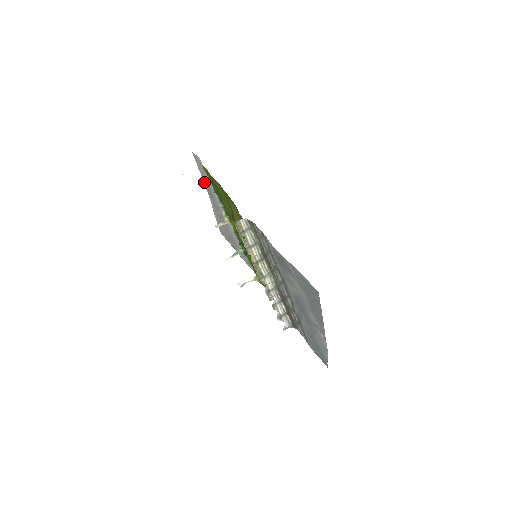
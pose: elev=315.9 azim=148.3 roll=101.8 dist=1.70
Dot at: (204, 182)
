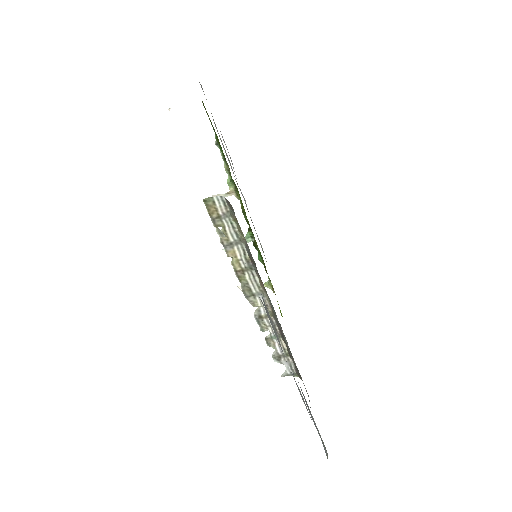
Dot at: occluded
